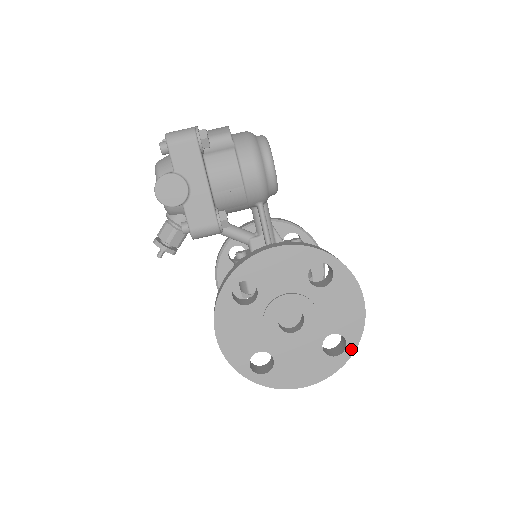
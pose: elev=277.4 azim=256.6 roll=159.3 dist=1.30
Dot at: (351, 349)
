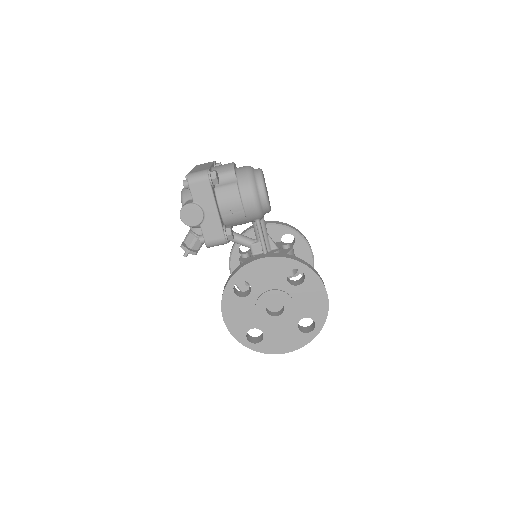
Dot at: (319, 328)
